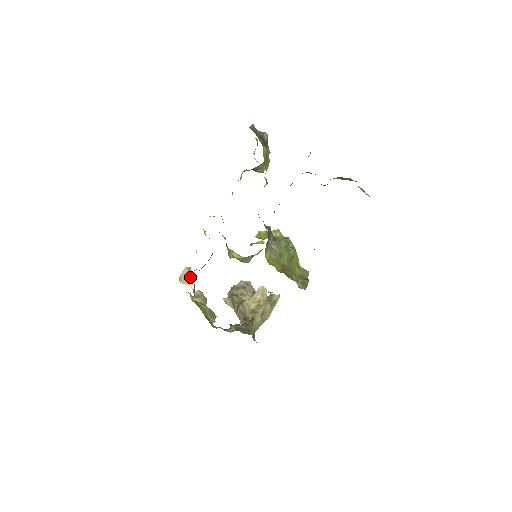
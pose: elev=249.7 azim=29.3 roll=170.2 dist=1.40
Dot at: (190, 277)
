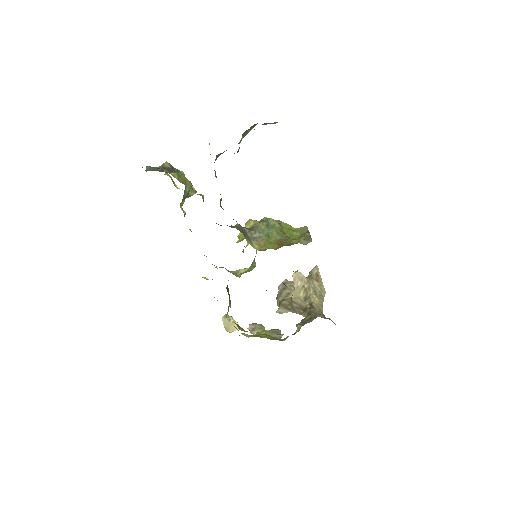
Dot at: (233, 322)
